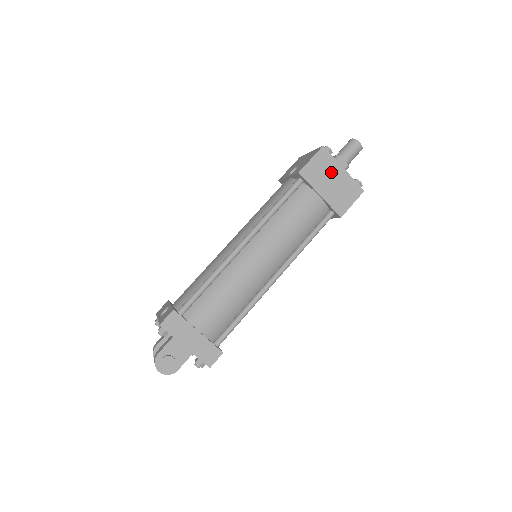
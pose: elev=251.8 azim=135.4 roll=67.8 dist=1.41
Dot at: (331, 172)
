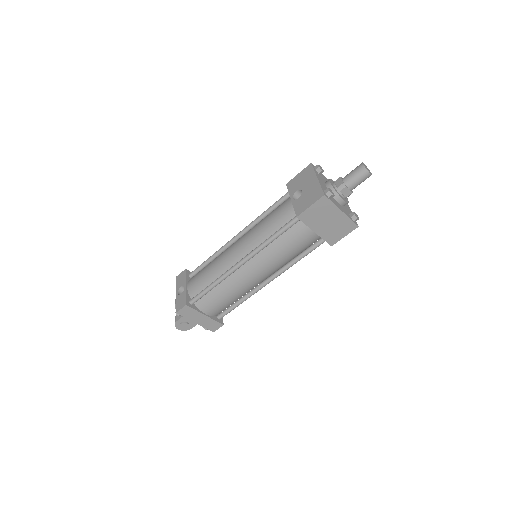
Dot at: (329, 215)
